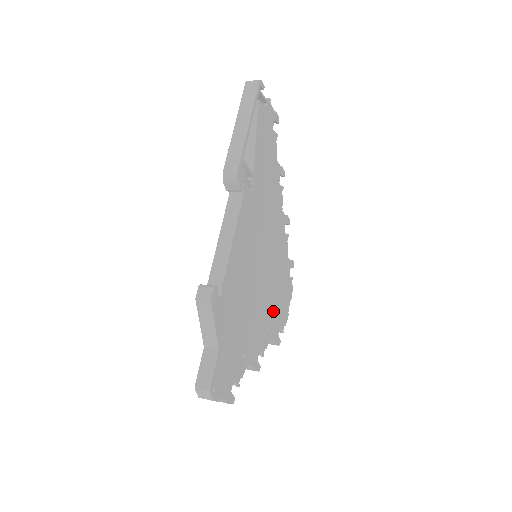
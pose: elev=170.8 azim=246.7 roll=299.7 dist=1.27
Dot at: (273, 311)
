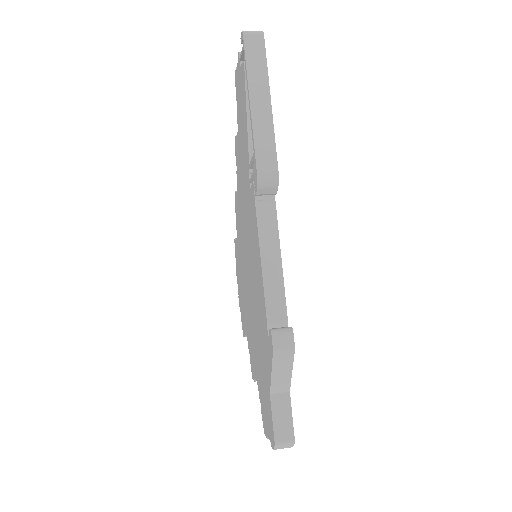
Dot at: occluded
